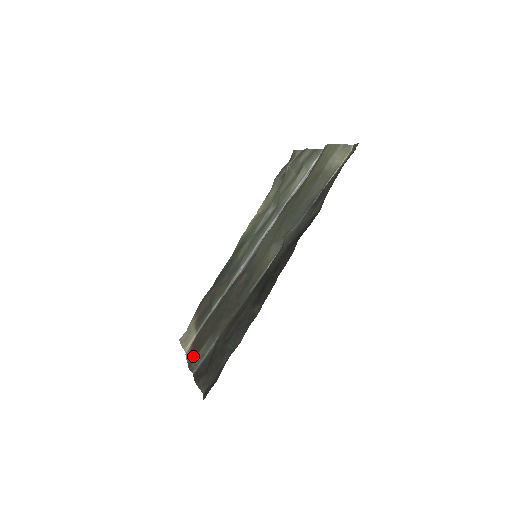
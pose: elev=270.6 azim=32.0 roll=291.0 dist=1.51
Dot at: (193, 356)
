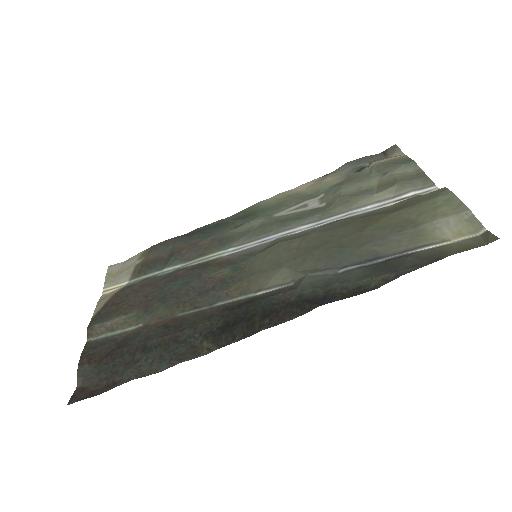
Dot at: (103, 316)
